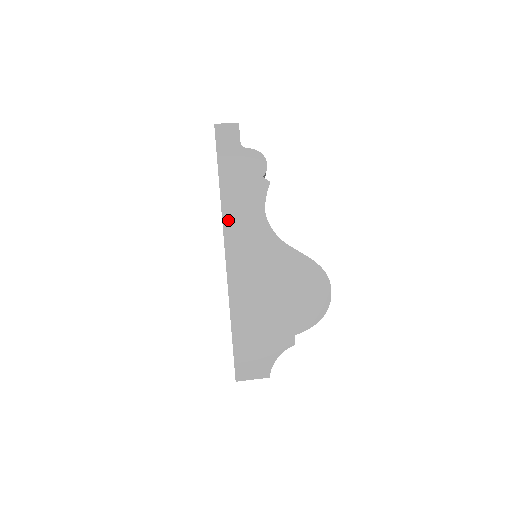
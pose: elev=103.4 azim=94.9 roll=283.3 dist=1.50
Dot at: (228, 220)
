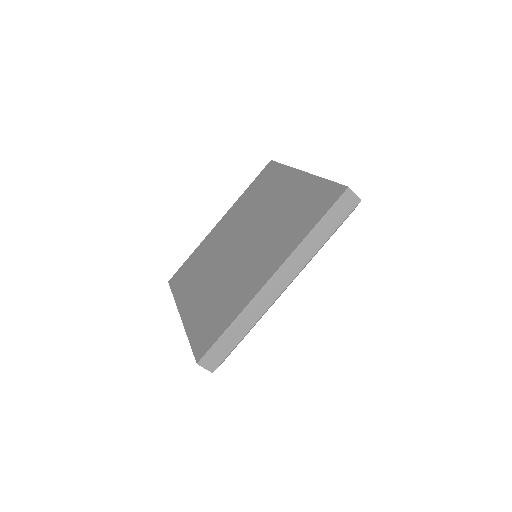
Dot at: occluded
